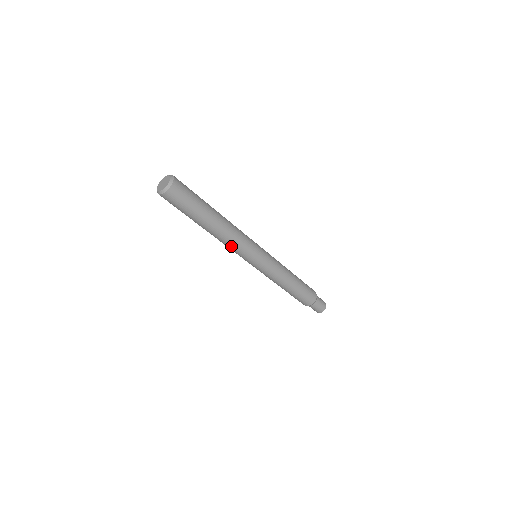
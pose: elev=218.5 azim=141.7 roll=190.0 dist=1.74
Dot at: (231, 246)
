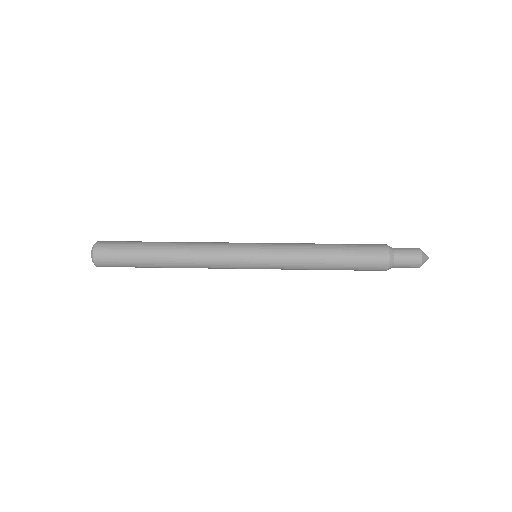
Dot at: occluded
